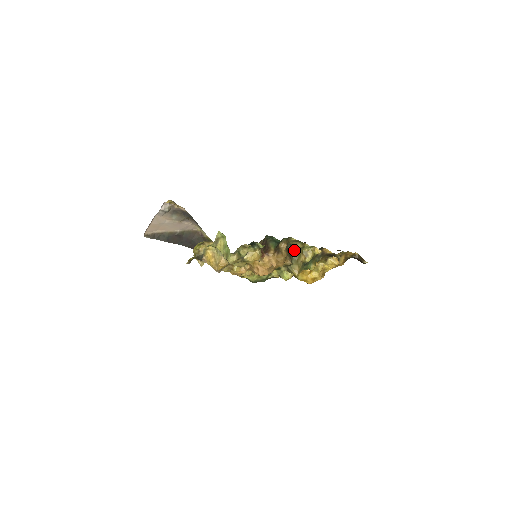
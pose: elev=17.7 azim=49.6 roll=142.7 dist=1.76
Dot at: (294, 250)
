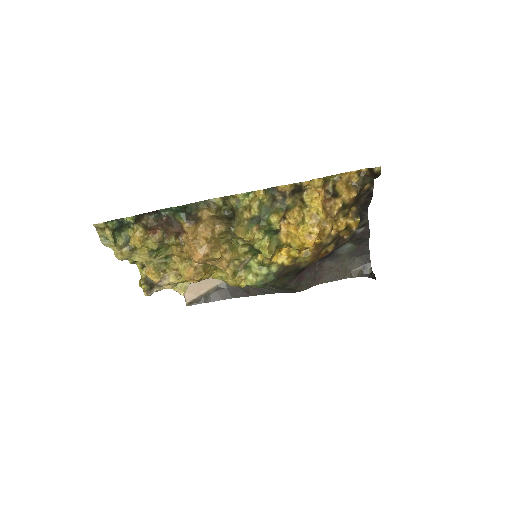
Dot at: (234, 212)
